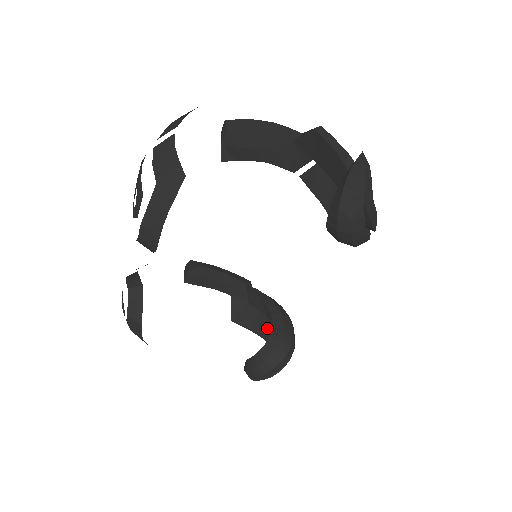
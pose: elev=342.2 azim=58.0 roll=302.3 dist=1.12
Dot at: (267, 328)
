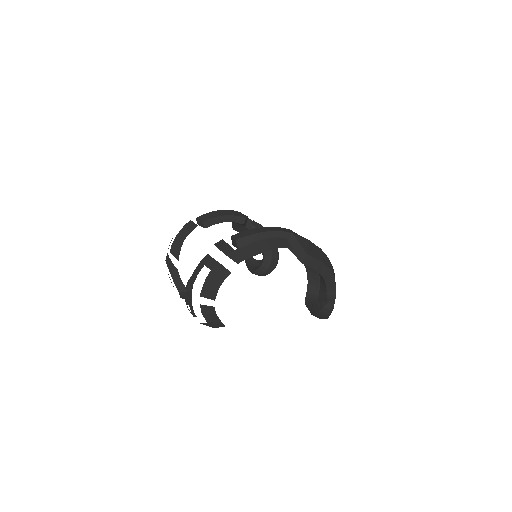
Dot at: occluded
